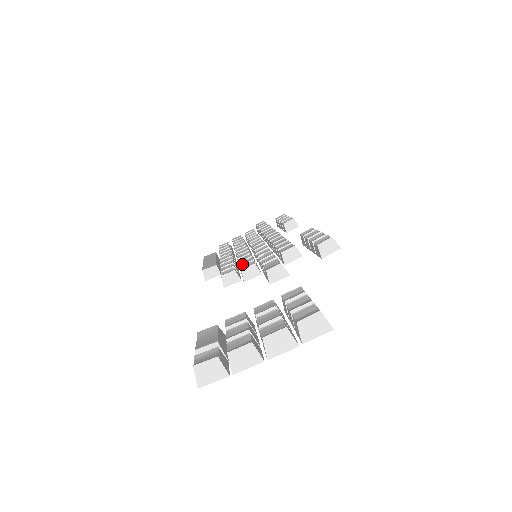
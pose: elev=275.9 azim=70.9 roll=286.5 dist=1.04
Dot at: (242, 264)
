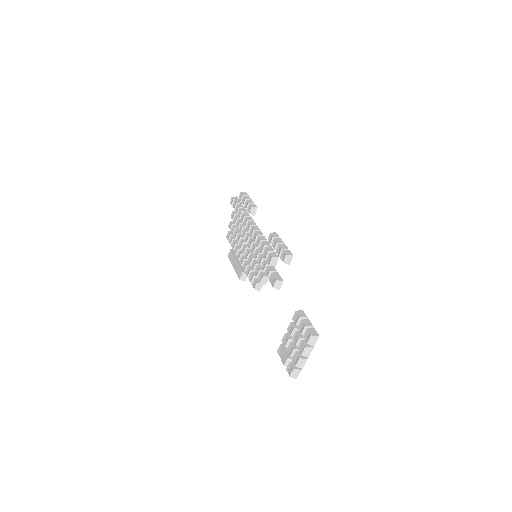
Dot at: (257, 275)
